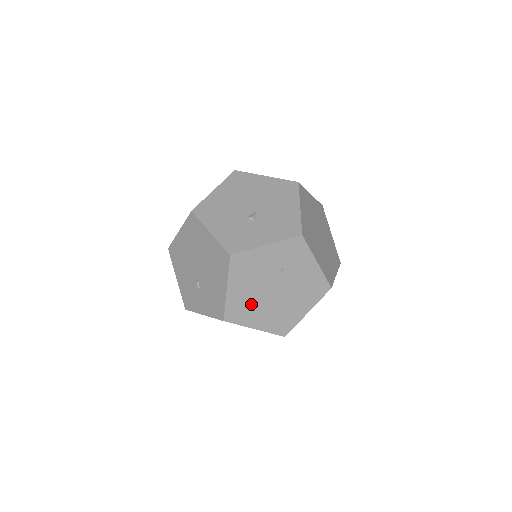
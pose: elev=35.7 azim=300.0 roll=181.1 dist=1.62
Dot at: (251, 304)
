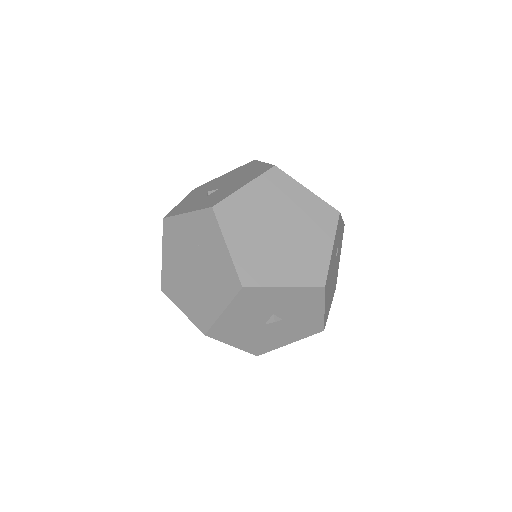
Dot at: (178, 279)
